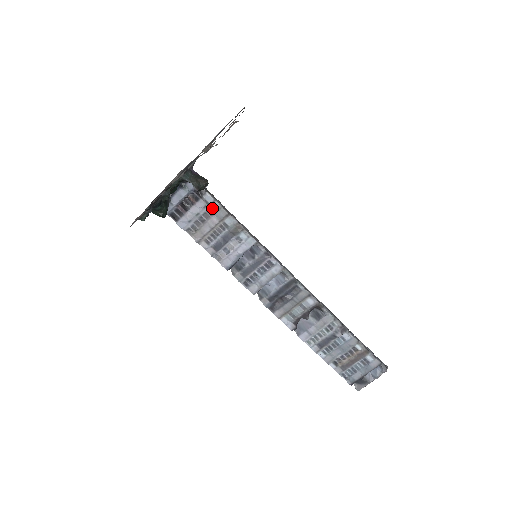
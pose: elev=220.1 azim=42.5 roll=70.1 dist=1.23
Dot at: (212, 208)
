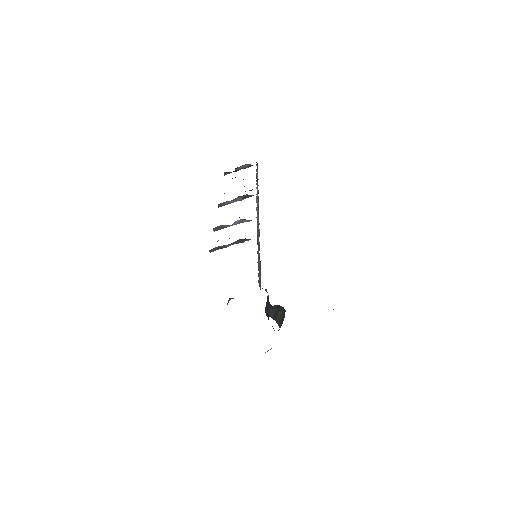
Dot at: occluded
